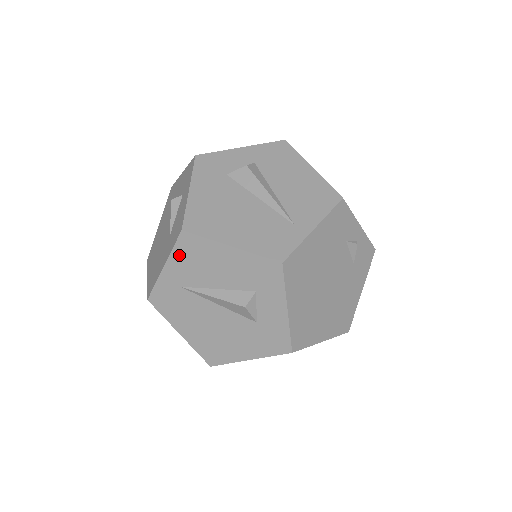
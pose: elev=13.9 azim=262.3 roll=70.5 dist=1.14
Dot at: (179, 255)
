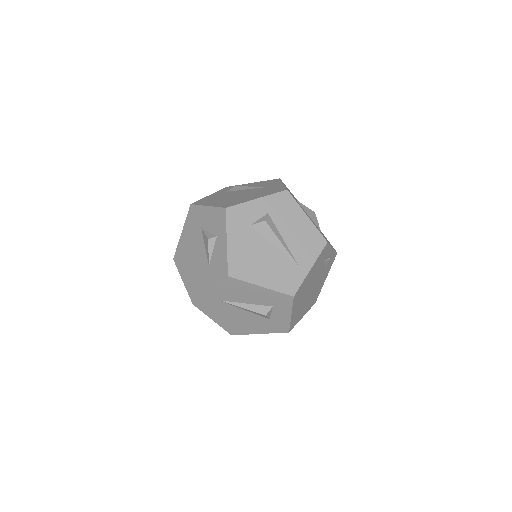
Dot at: (223, 287)
